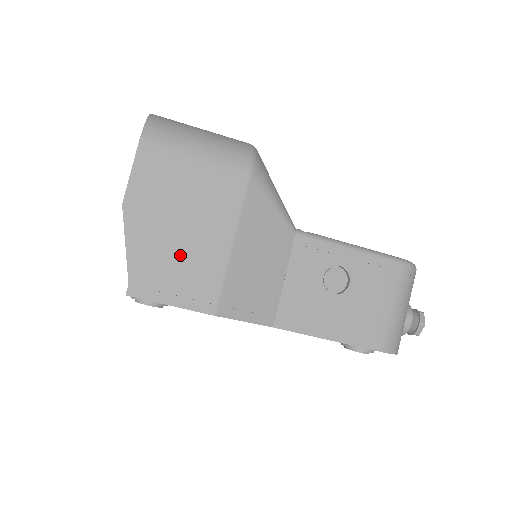
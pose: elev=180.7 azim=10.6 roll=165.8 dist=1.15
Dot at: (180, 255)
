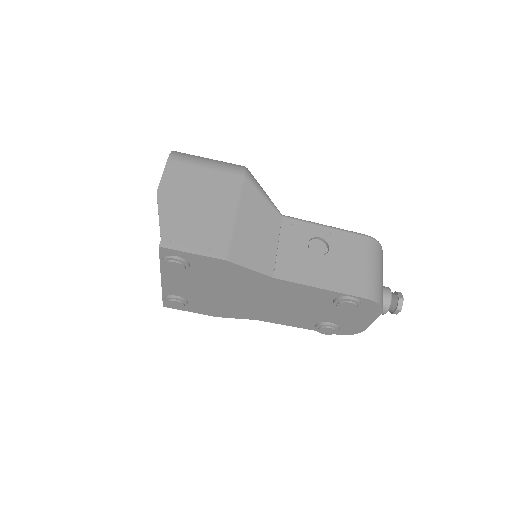
Dot at: (198, 222)
